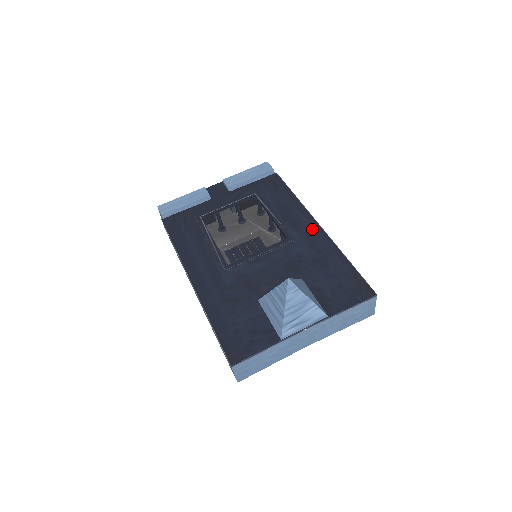
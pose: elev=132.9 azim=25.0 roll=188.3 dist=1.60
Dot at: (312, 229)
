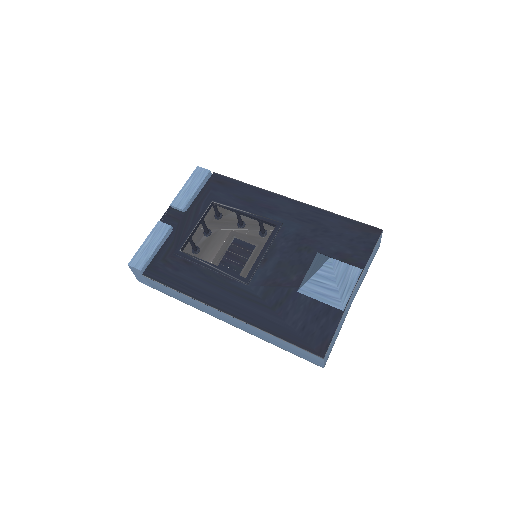
Dot at: (289, 206)
